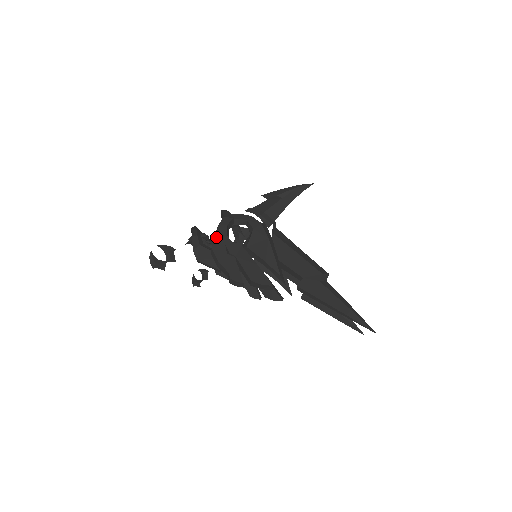
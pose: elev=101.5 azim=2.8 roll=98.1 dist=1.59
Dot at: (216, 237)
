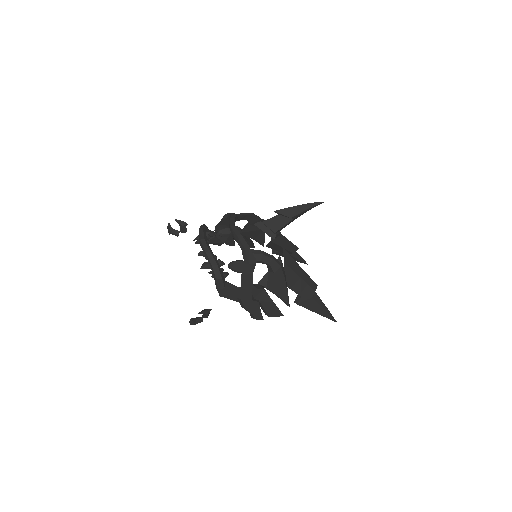
Dot at: (244, 288)
